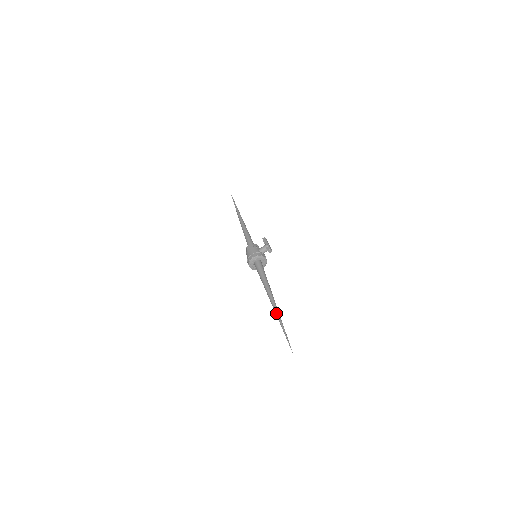
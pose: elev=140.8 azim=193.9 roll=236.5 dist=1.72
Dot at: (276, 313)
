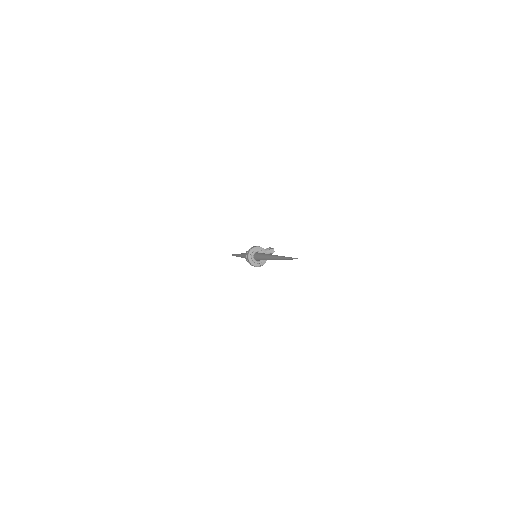
Dot at: (280, 256)
